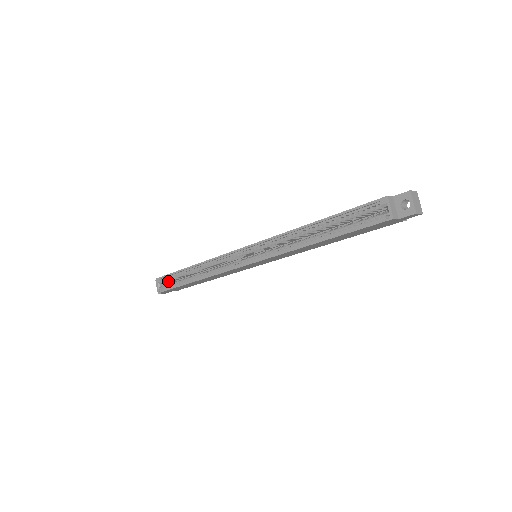
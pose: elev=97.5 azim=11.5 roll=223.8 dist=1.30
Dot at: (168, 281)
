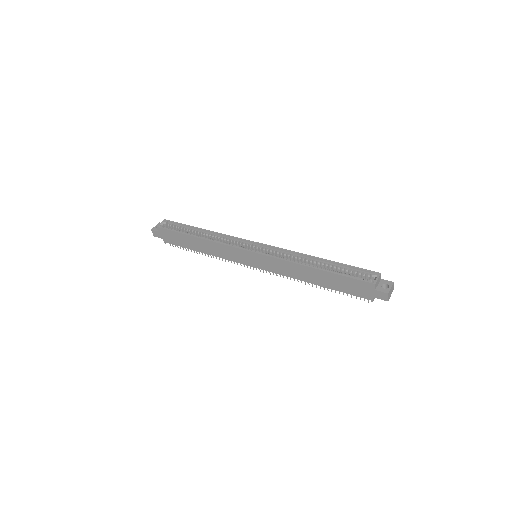
Dot at: (171, 227)
